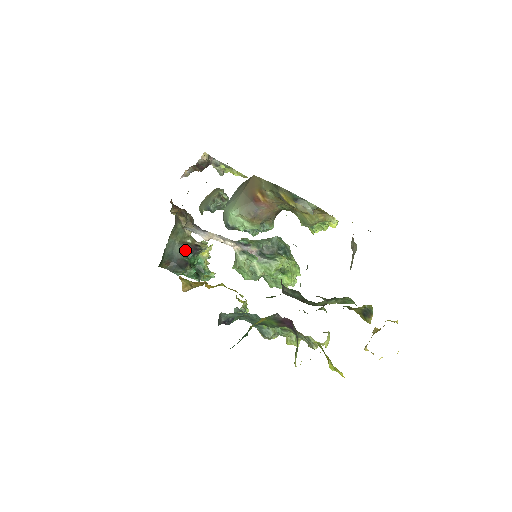
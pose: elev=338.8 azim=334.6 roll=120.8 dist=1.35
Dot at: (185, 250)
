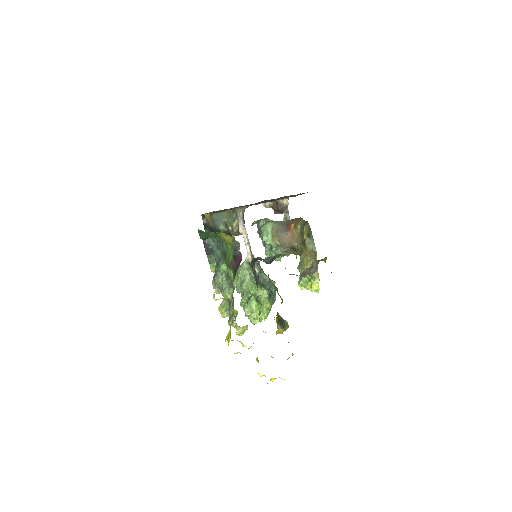
Dot at: (223, 228)
